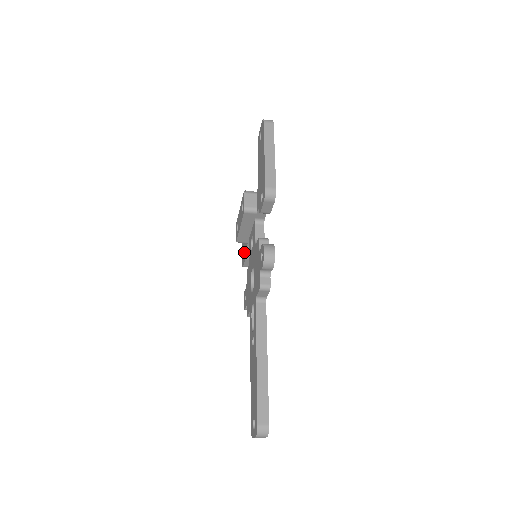
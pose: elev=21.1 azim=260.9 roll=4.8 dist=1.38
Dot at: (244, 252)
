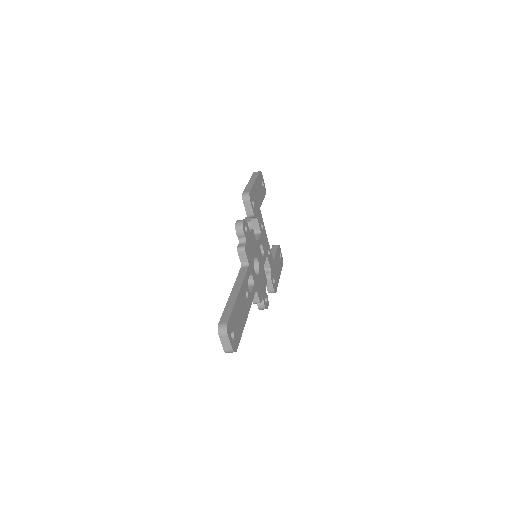
Dot at: occluded
